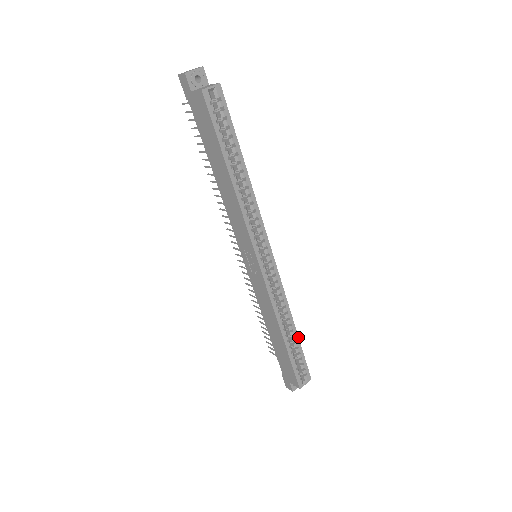
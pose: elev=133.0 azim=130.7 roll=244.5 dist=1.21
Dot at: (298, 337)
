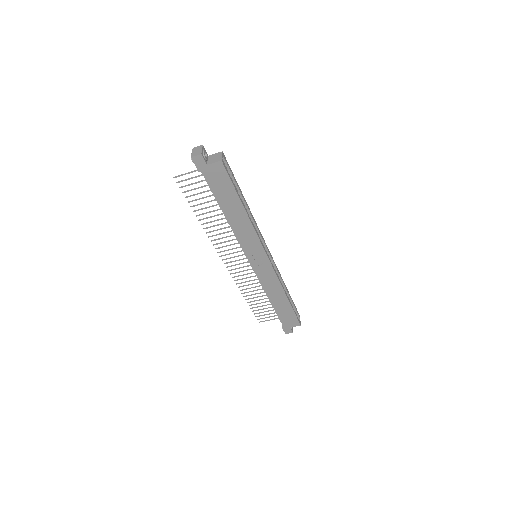
Dot at: occluded
